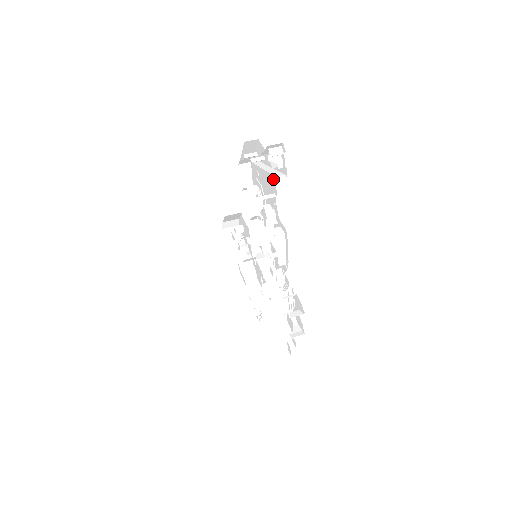
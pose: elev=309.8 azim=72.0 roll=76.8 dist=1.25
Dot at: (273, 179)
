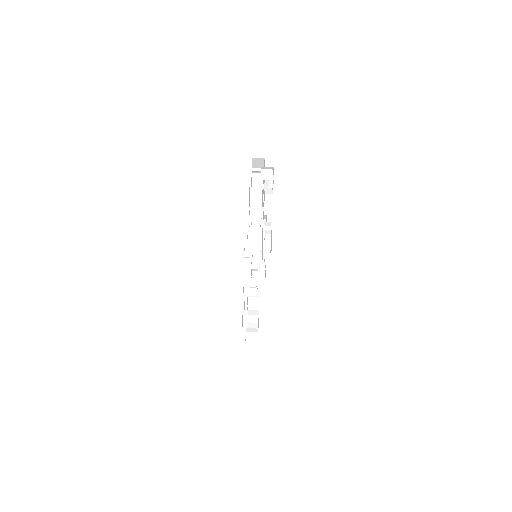
Dot at: (264, 195)
